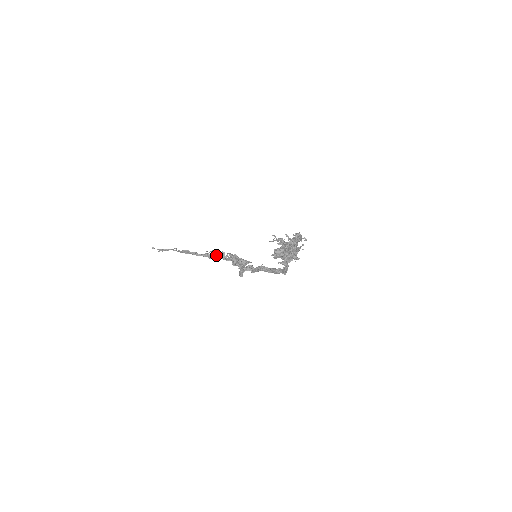
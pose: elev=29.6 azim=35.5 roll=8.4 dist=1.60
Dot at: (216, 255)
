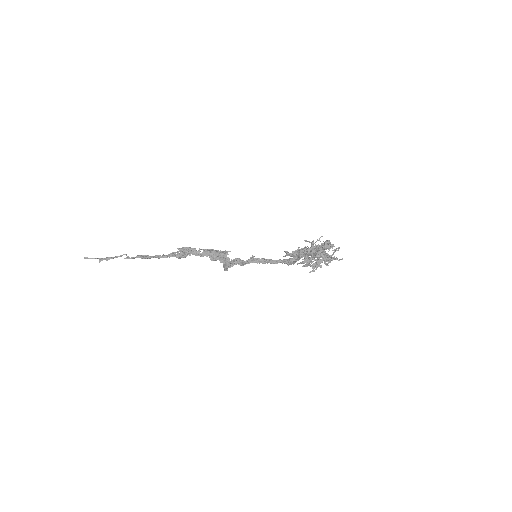
Dot at: (186, 253)
